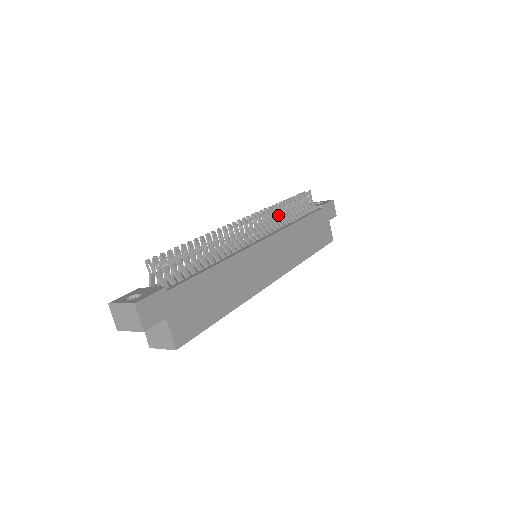
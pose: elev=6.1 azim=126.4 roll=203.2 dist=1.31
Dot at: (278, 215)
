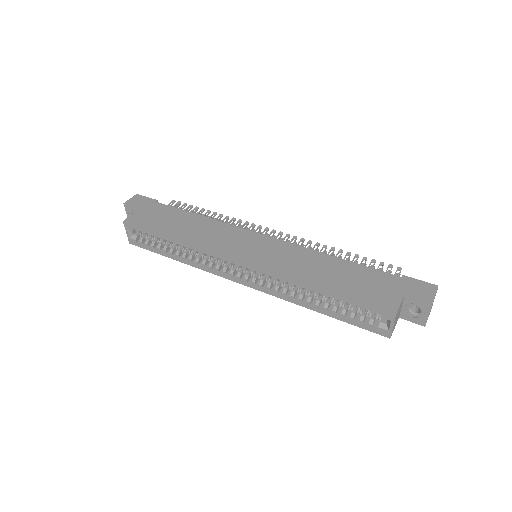
Dot at: occluded
